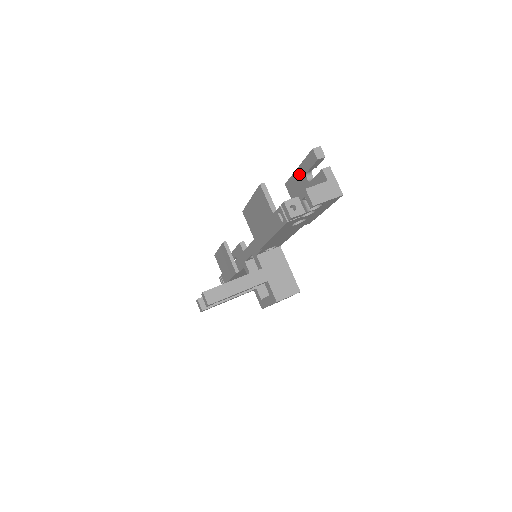
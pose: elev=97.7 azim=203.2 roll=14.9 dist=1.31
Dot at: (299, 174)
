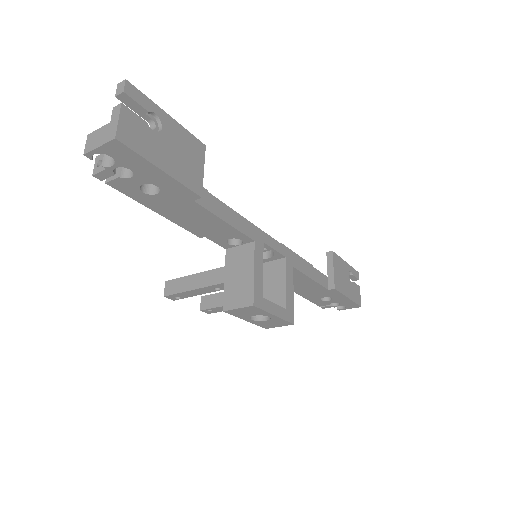
Dot at: occluded
